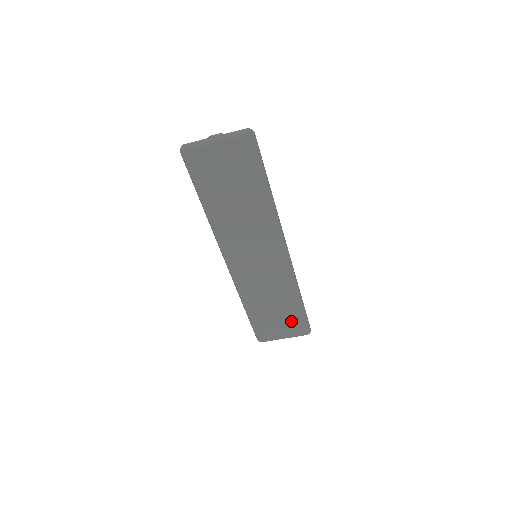
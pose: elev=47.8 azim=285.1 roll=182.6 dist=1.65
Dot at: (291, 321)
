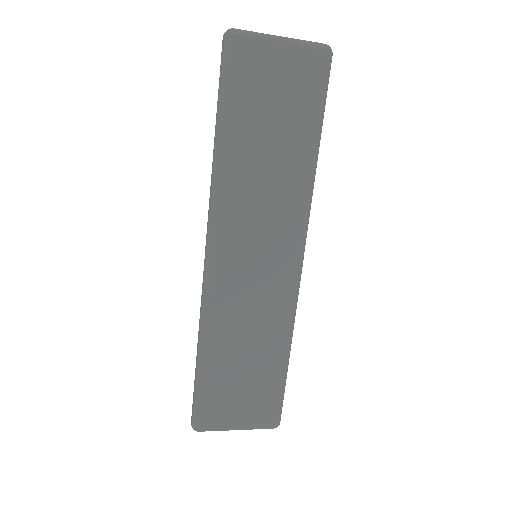
Dot at: (261, 394)
